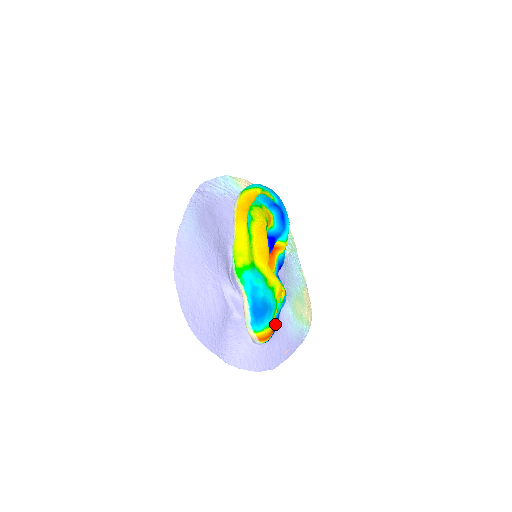
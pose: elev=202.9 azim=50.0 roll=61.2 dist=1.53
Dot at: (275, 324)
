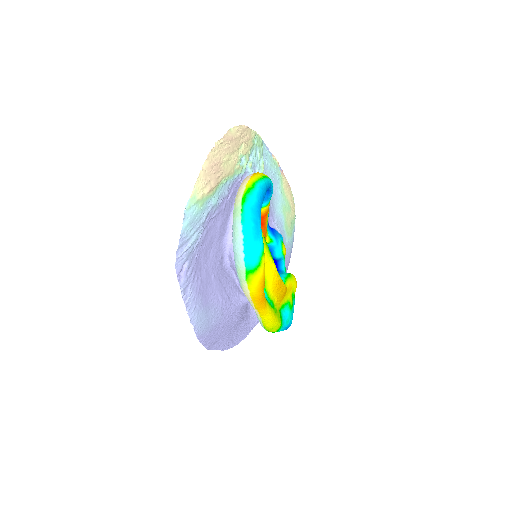
Dot at: occluded
